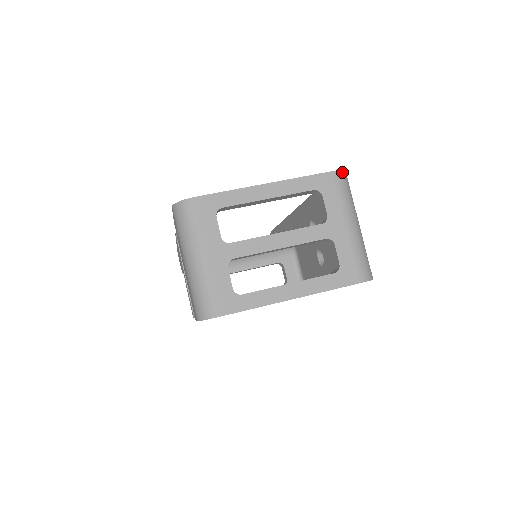
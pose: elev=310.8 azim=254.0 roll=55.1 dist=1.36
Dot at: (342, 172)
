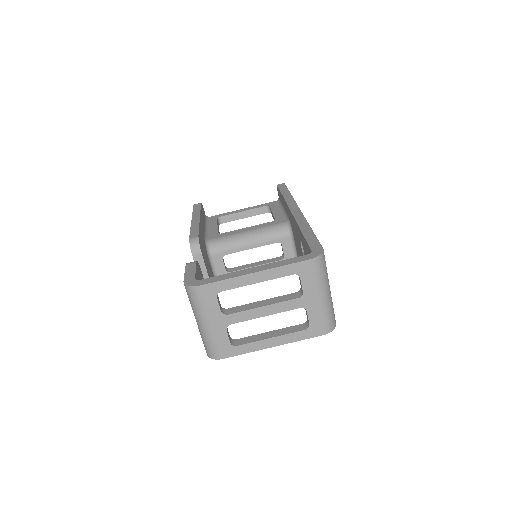
Dot at: (319, 257)
